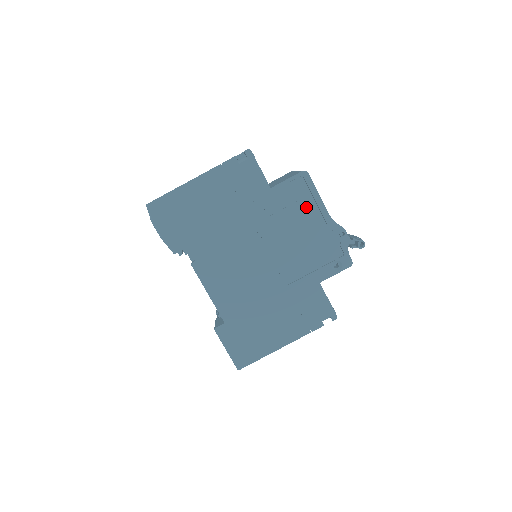
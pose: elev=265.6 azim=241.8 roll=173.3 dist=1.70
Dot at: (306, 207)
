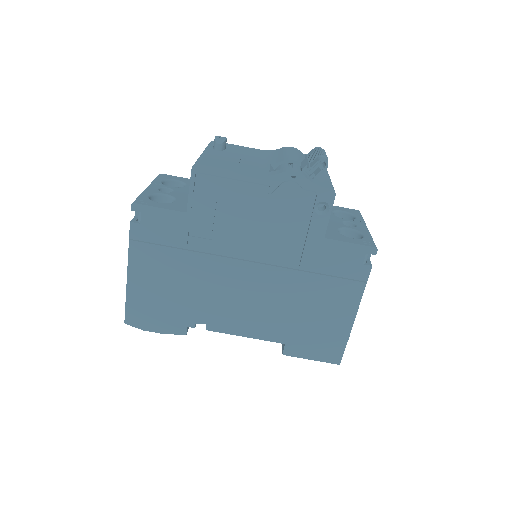
Dot at: (233, 193)
